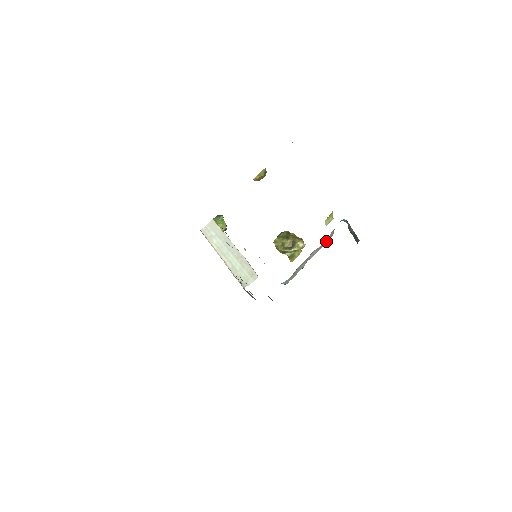
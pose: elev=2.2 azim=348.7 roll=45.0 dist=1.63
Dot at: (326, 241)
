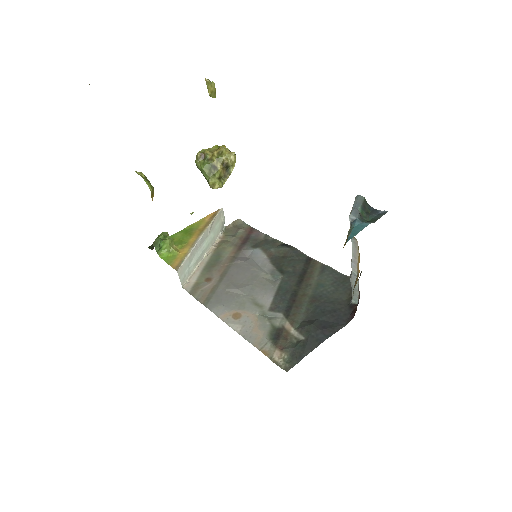
Dot at: (355, 249)
